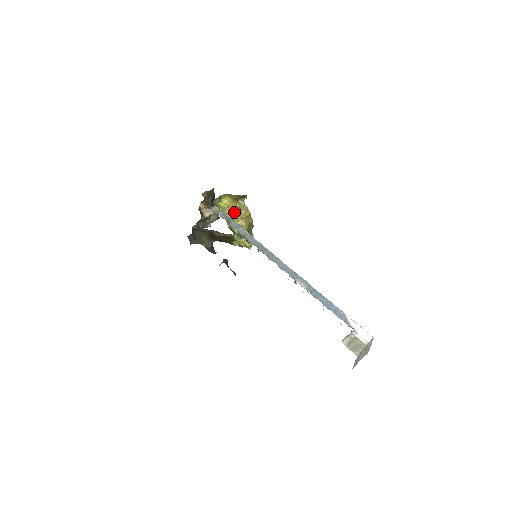
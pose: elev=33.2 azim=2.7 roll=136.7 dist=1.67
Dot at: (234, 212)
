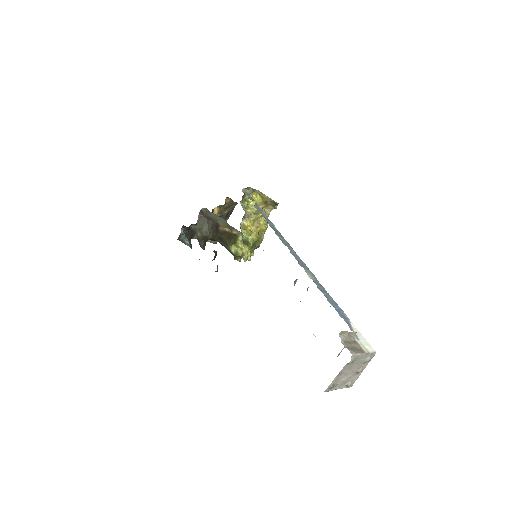
Dot at: (256, 213)
